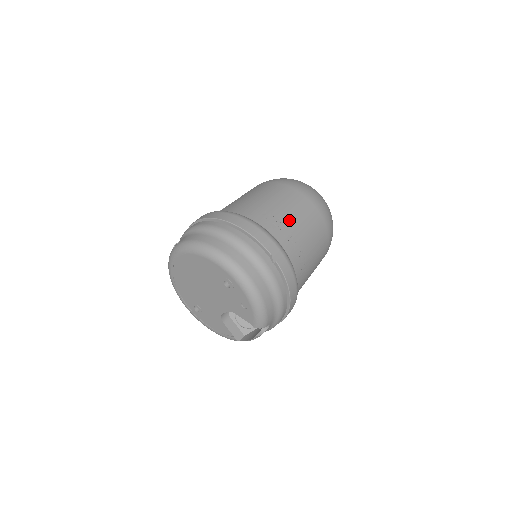
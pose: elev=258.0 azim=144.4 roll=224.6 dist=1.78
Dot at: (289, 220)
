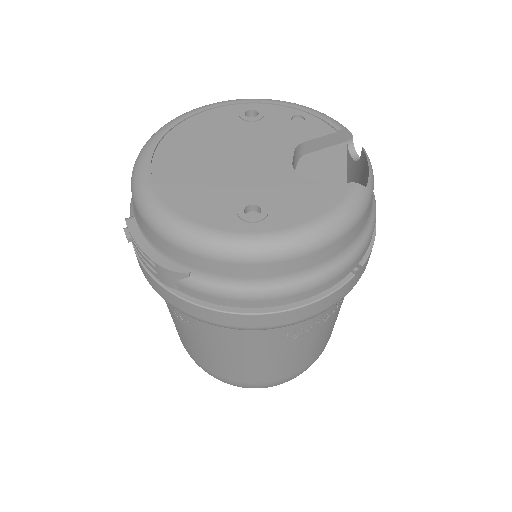
Dot at: occluded
